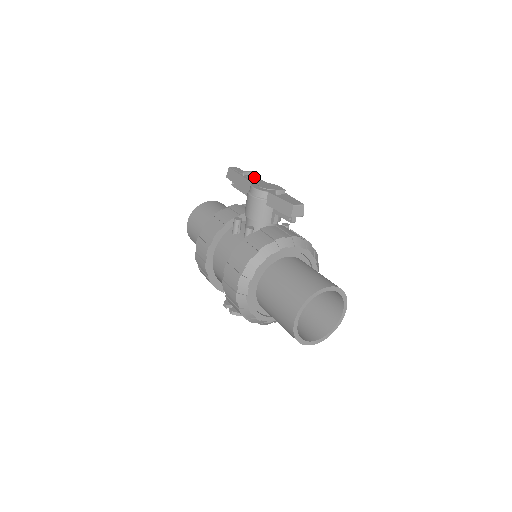
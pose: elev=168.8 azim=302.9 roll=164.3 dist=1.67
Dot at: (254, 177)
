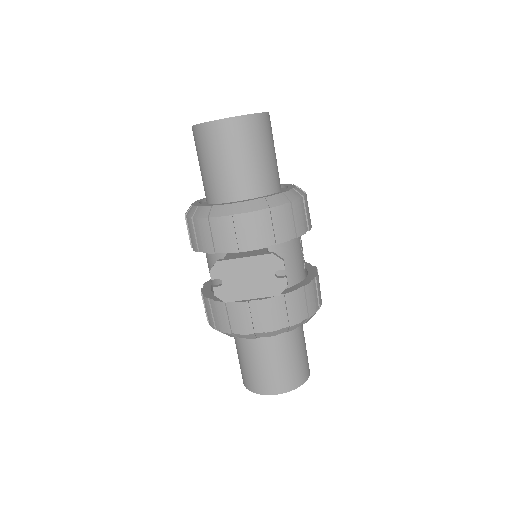
Dot at: occluded
